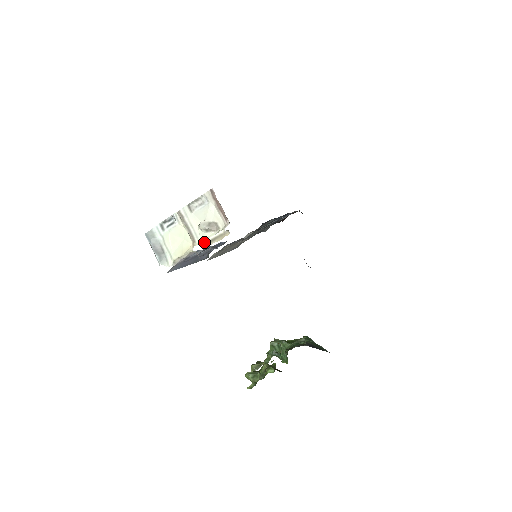
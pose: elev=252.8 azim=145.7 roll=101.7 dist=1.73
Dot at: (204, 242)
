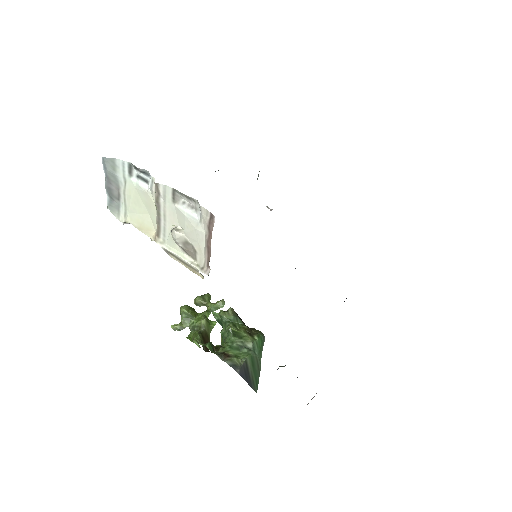
Dot at: (169, 250)
